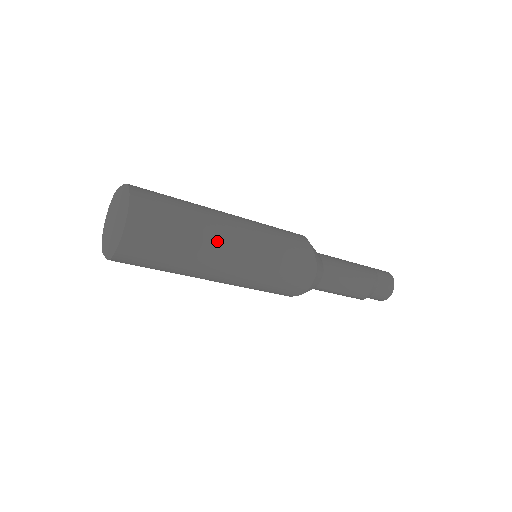
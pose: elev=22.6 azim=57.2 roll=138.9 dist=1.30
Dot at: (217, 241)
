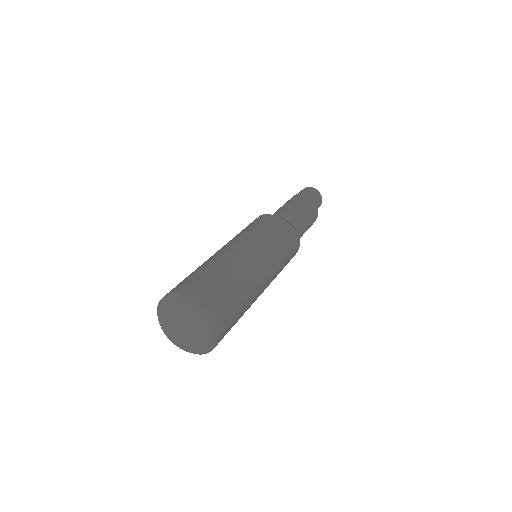
Dot at: (258, 285)
